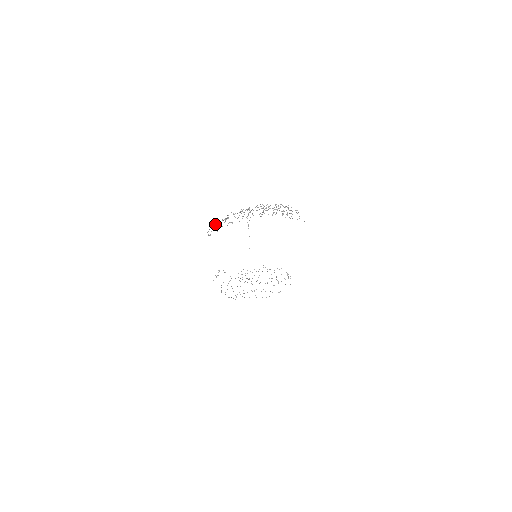
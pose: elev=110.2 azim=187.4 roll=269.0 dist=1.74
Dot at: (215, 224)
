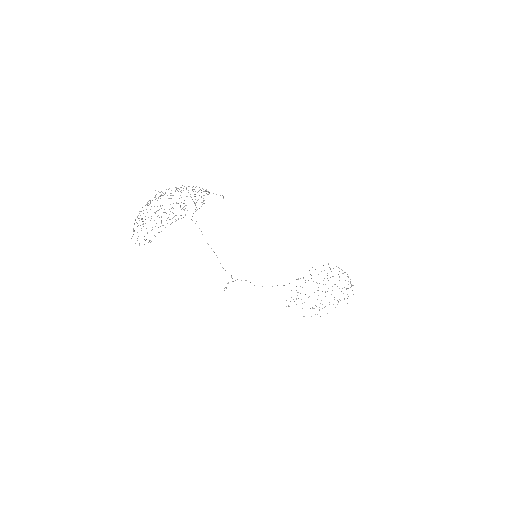
Dot at: (147, 233)
